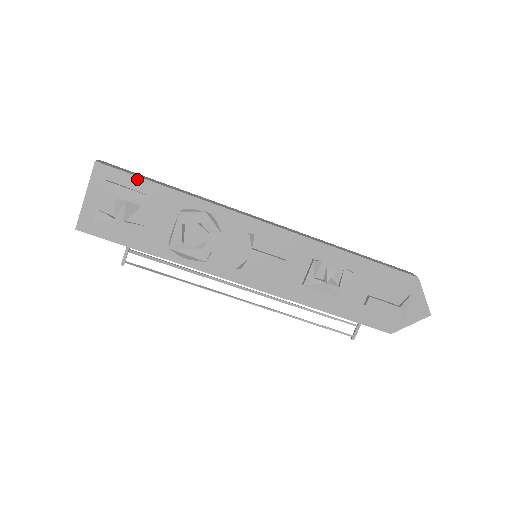
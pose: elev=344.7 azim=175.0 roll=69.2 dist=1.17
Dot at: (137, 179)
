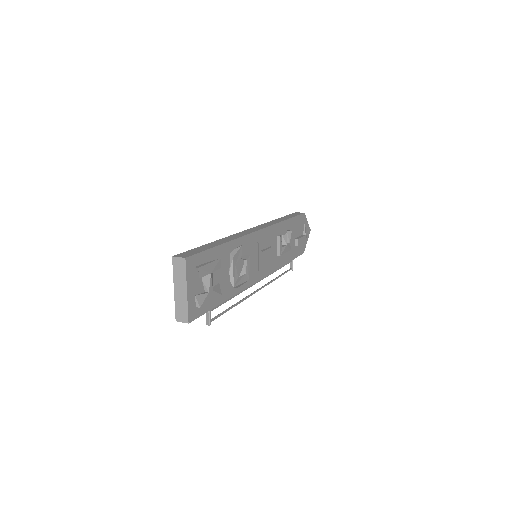
Dot at: (207, 252)
